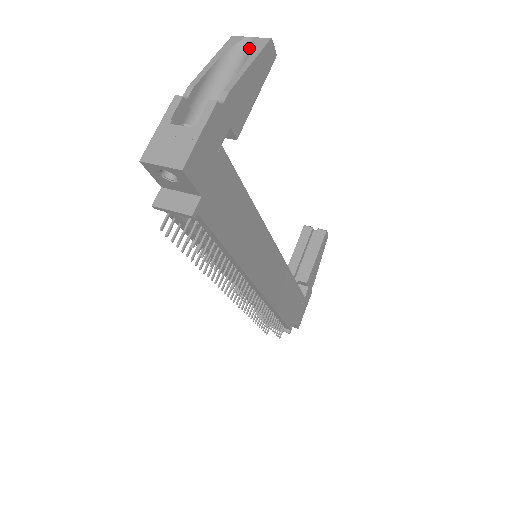
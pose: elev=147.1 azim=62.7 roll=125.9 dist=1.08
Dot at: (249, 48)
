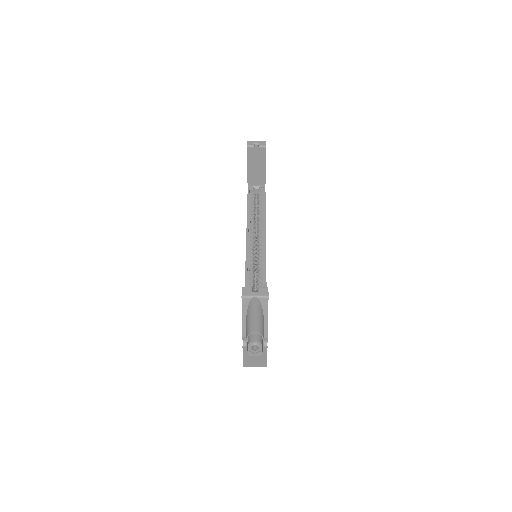
Dot at: (258, 303)
